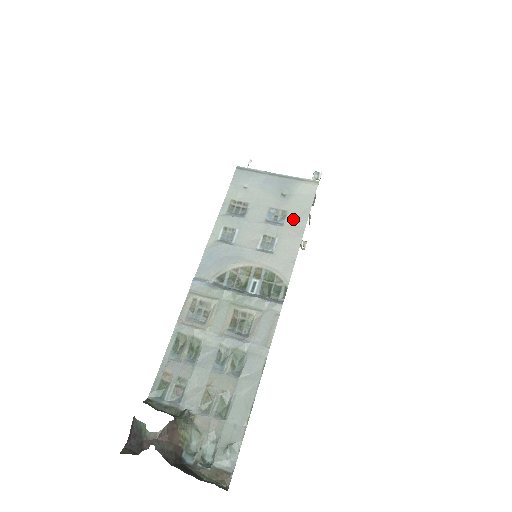
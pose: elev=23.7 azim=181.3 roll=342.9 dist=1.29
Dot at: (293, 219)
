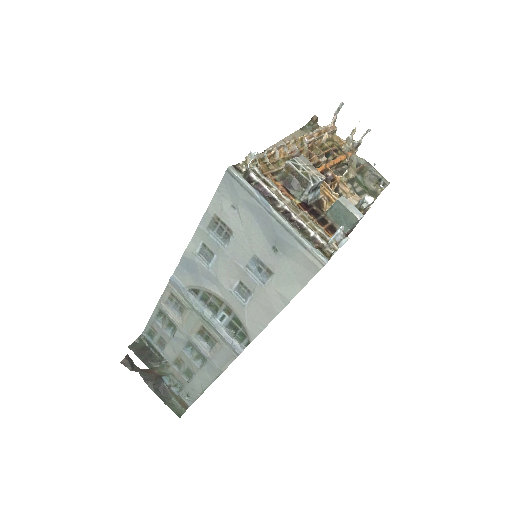
Dot at: (276, 286)
